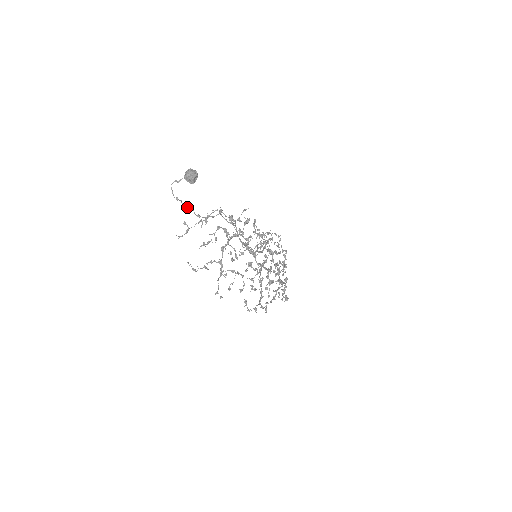
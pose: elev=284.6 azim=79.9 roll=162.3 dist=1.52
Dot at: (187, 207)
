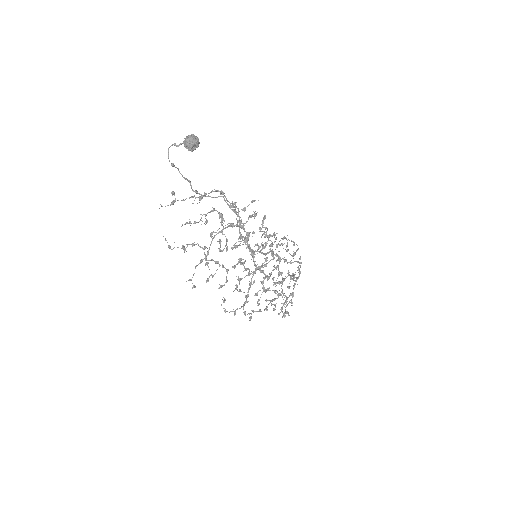
Dot at: (184, 178)
